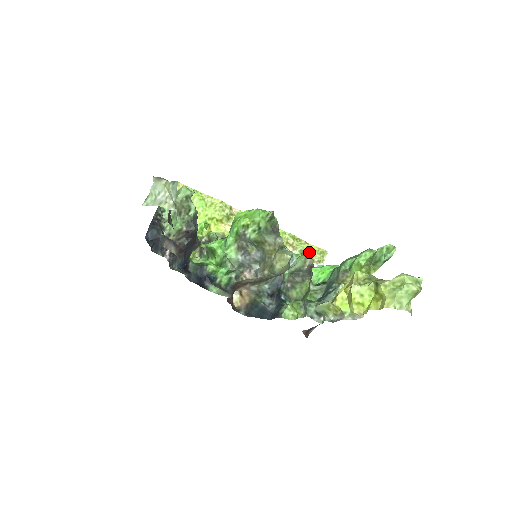
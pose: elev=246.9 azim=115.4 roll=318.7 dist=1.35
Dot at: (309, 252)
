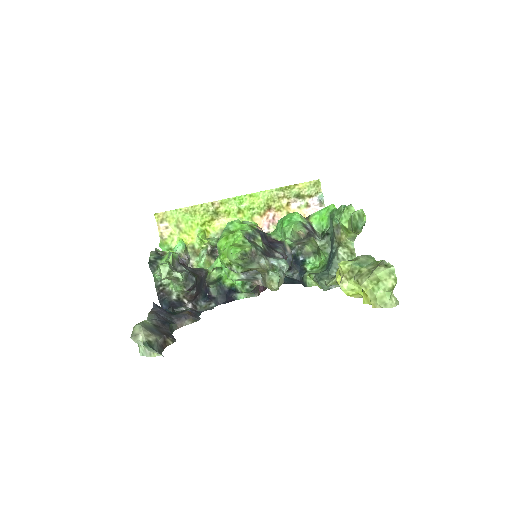
Dot at: (303, 192)
